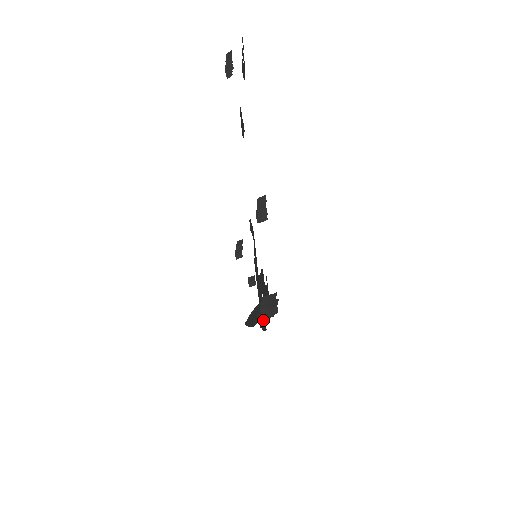
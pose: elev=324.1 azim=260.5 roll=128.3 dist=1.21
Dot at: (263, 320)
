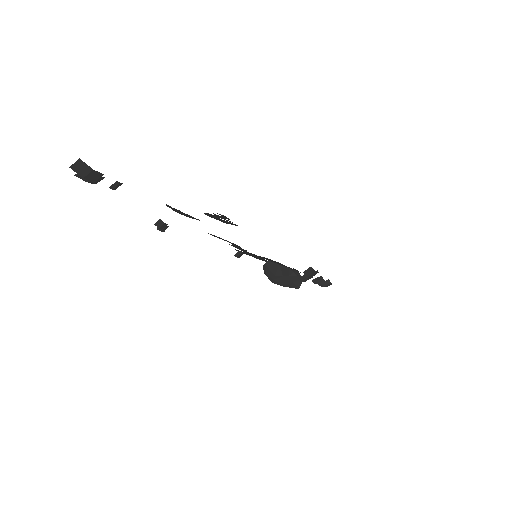
Dot at: occluded
